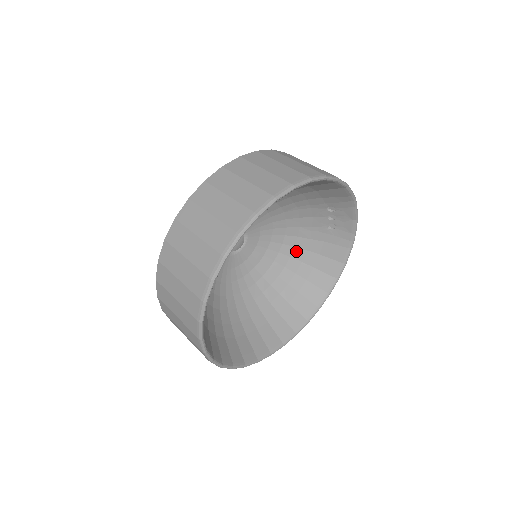
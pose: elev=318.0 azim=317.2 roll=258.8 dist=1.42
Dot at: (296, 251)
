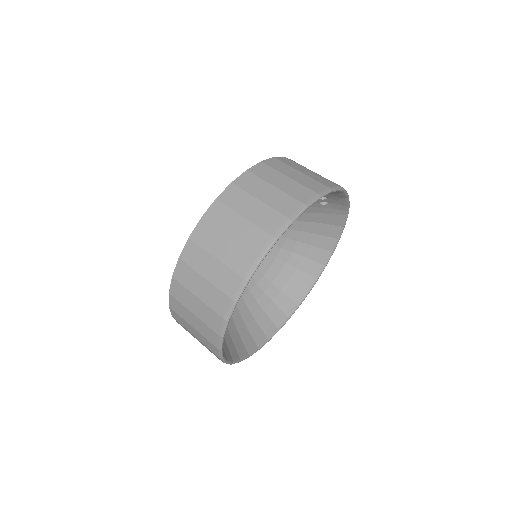
Dot at: (294, 224)
